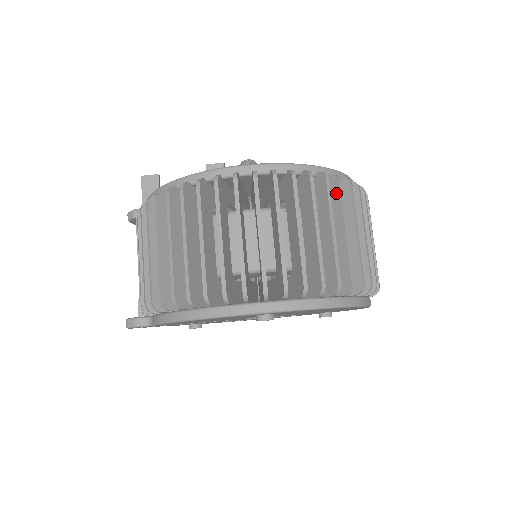
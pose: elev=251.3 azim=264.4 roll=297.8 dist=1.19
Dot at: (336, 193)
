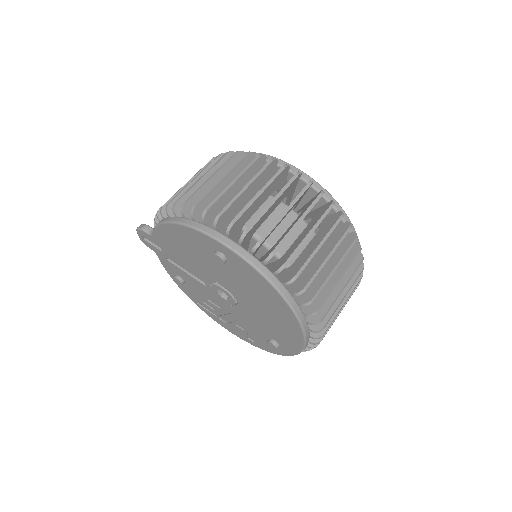
Dot at: (334, 221)
